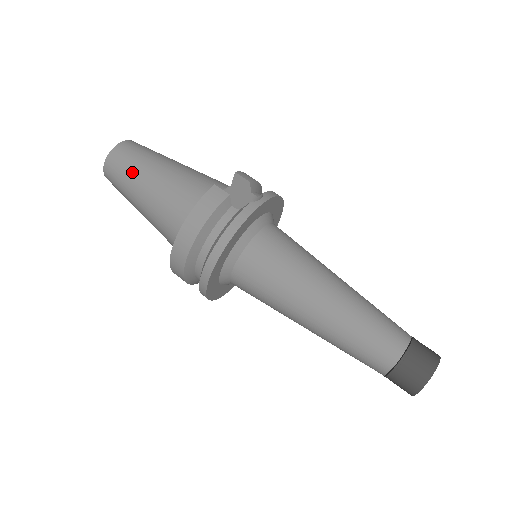
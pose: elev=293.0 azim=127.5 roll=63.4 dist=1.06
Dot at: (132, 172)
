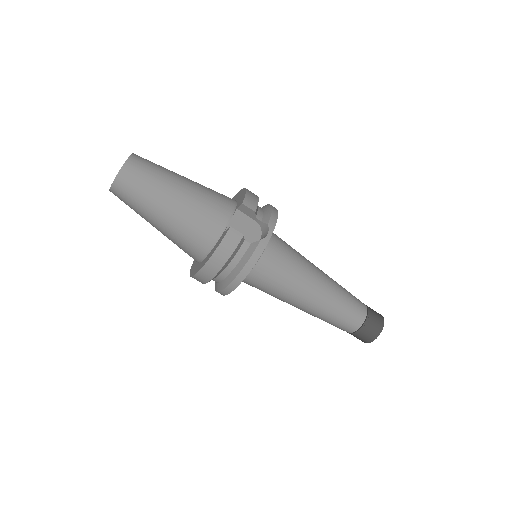
Dot at: (144, 200)
